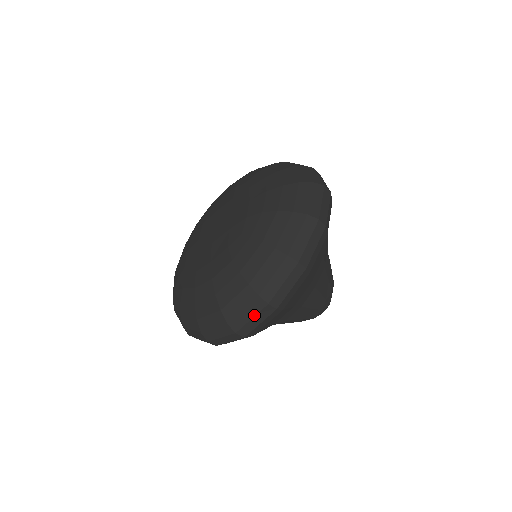
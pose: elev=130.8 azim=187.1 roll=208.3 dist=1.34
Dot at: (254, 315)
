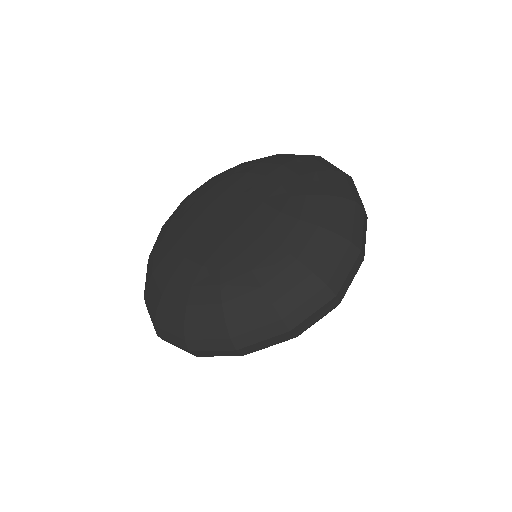
Dot at: (175, 344)
